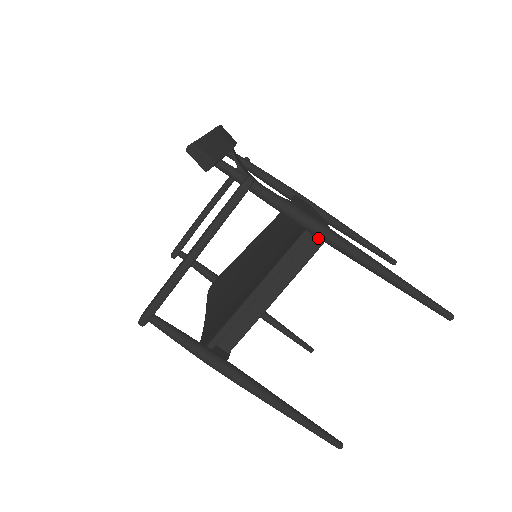
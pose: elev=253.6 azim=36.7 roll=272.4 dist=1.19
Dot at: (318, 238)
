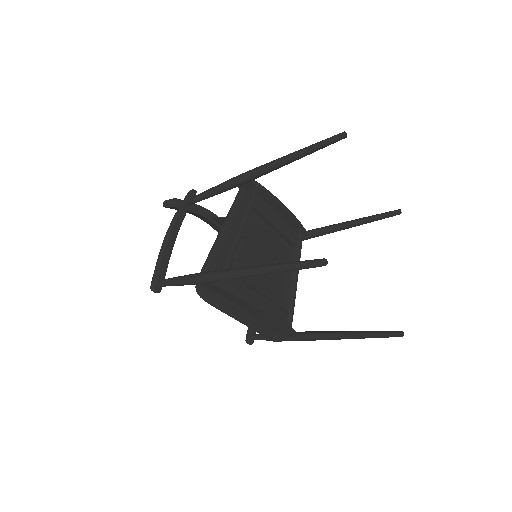
Dot at: (251, 191)
